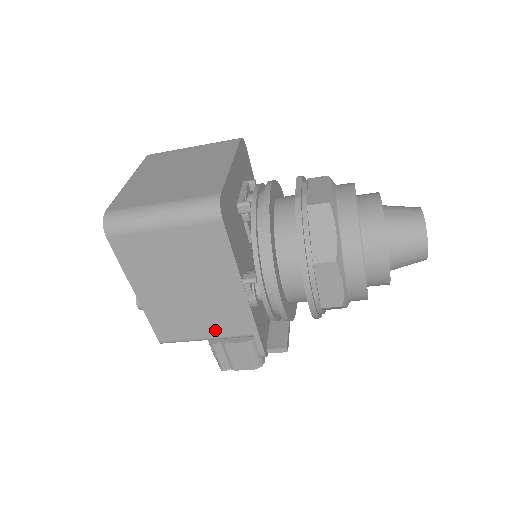
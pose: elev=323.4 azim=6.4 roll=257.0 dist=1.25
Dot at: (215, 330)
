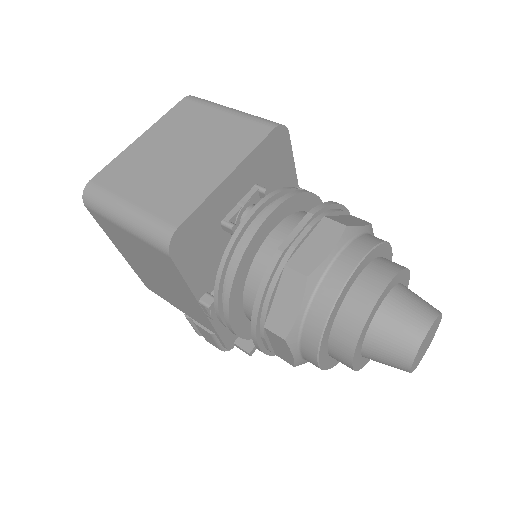
Dot at: (185, 311)
